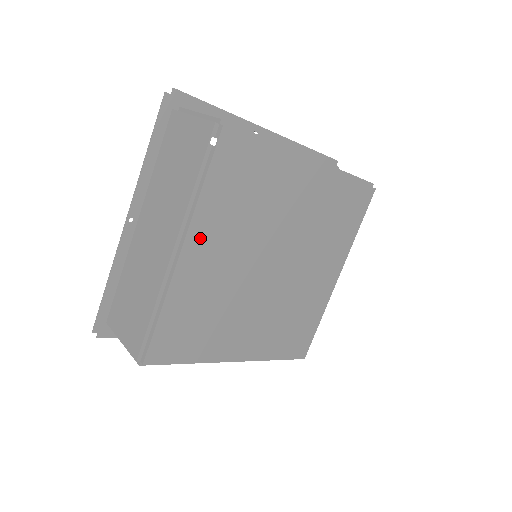
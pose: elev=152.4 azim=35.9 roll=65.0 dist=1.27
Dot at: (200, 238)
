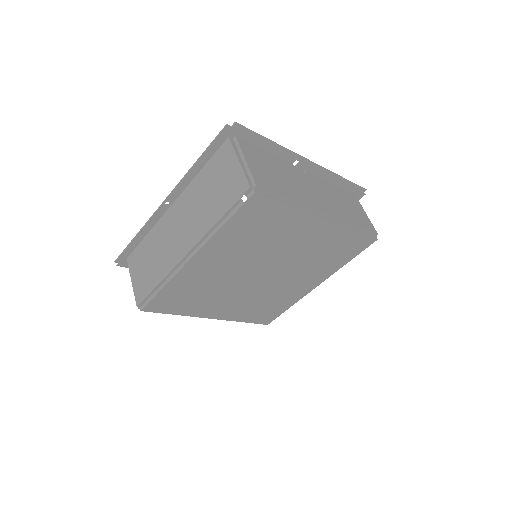
Dot at: (210, 253)
